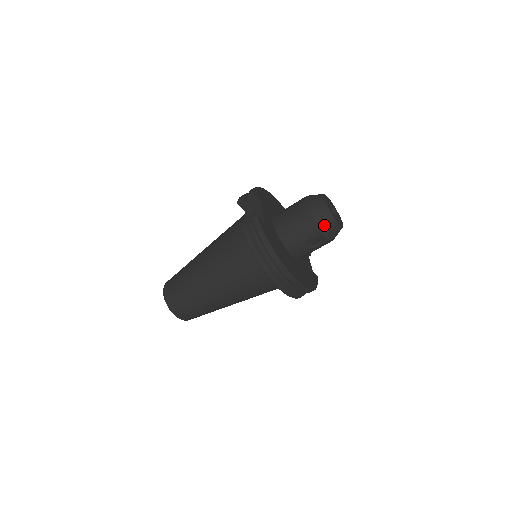
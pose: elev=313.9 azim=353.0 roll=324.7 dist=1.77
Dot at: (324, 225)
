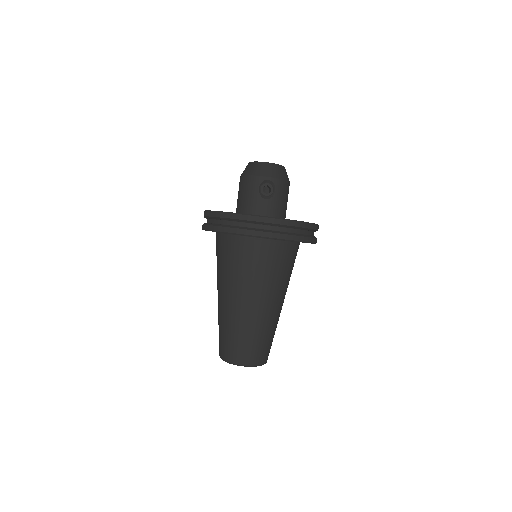
Dot at: (259, 172)
